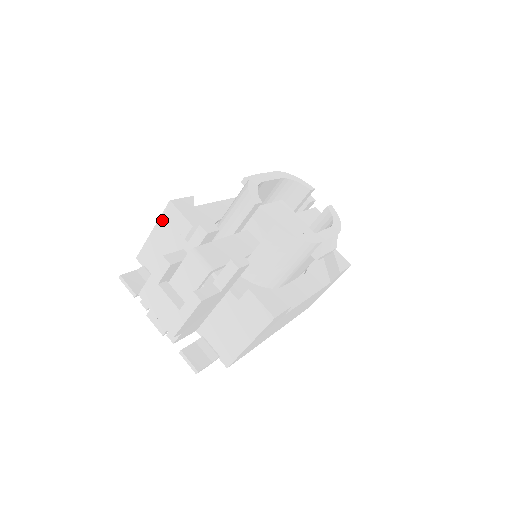
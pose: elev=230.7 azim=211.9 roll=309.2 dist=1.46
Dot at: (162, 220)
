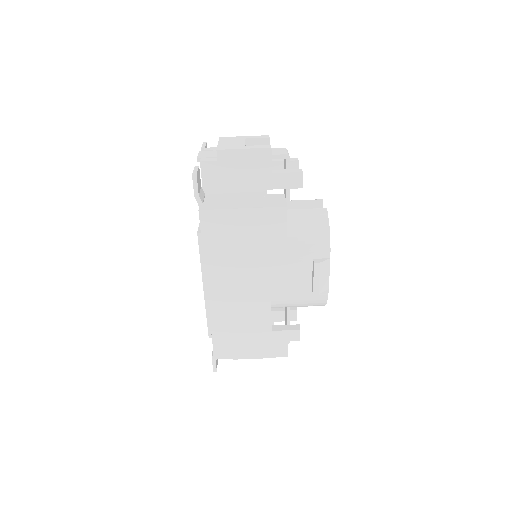
Dot at: occluded
